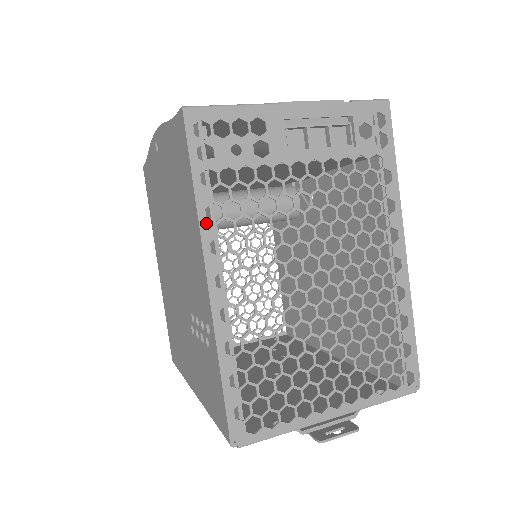
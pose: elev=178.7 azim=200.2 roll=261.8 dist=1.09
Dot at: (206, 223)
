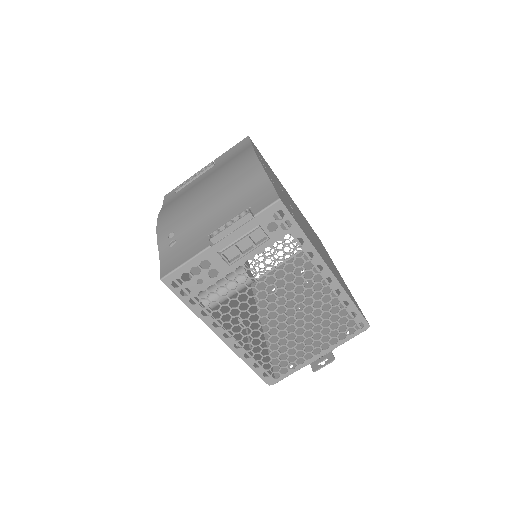
Dot at: (205, 318)
